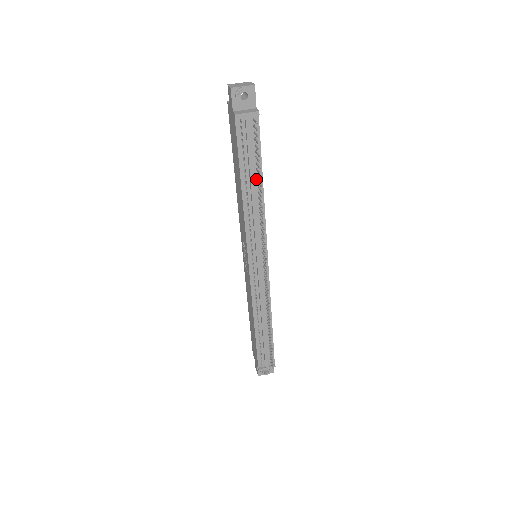
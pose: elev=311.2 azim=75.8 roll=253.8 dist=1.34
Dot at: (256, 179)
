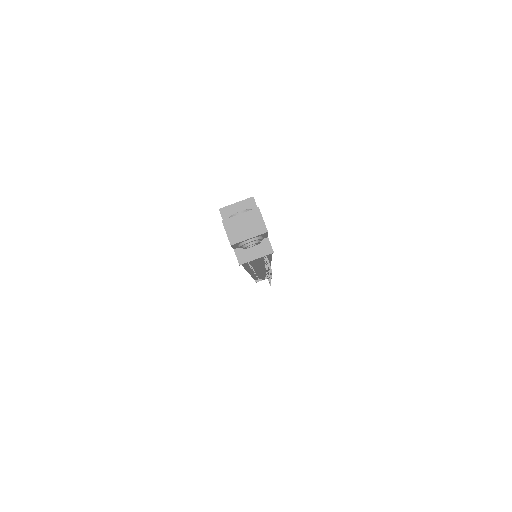
Dot at: (263, 260)
